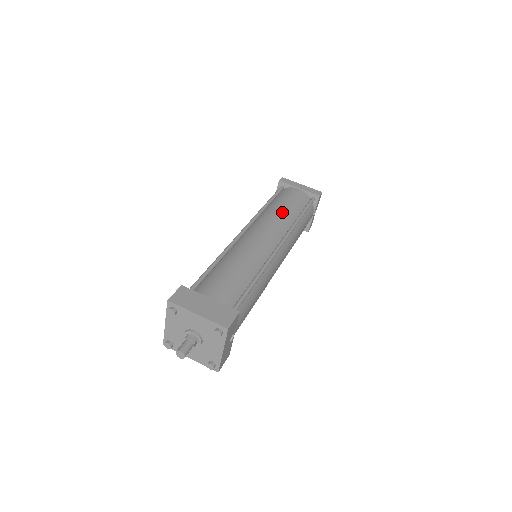
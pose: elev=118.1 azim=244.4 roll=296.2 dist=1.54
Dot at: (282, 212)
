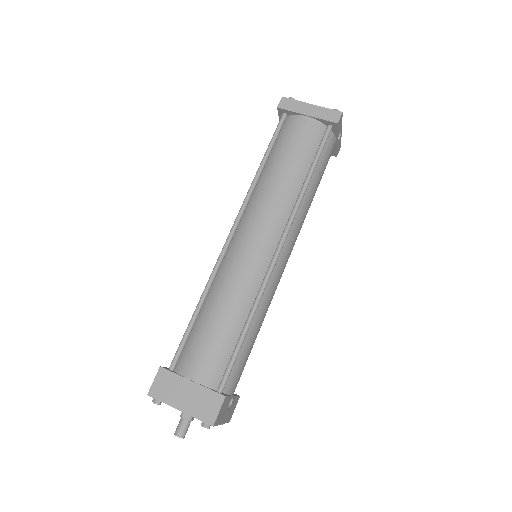
Dot at: (280, 183)
